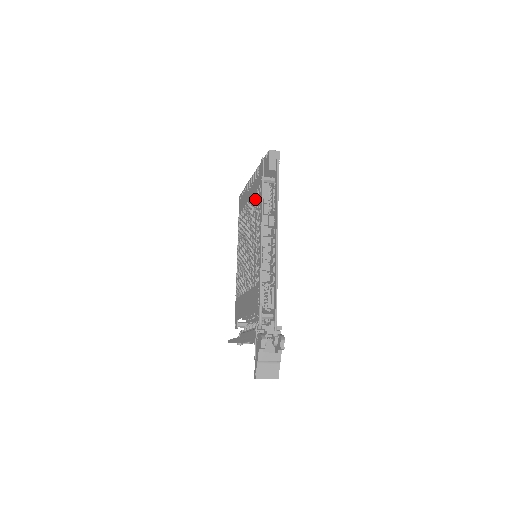
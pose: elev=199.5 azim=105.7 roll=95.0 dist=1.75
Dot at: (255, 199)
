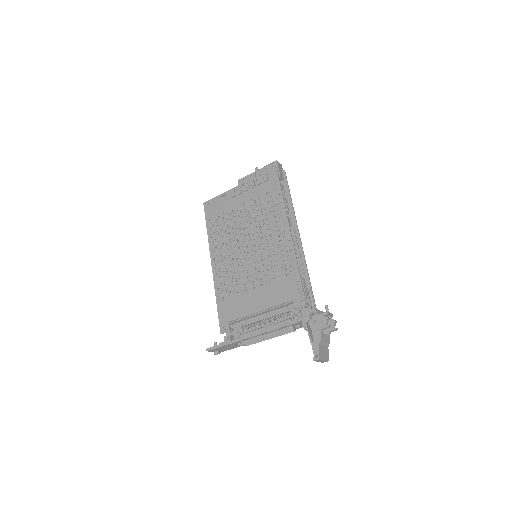
Dot at: (264, 201)
